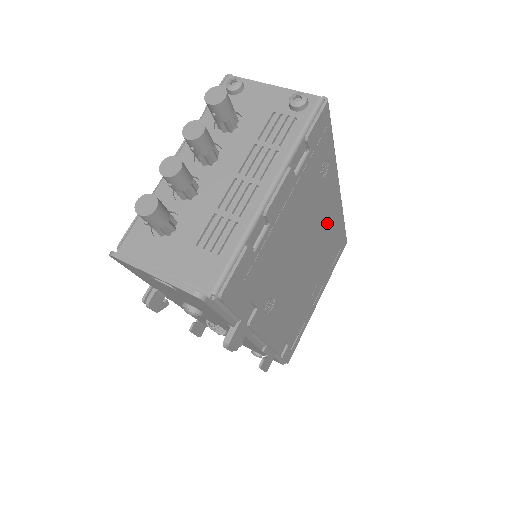
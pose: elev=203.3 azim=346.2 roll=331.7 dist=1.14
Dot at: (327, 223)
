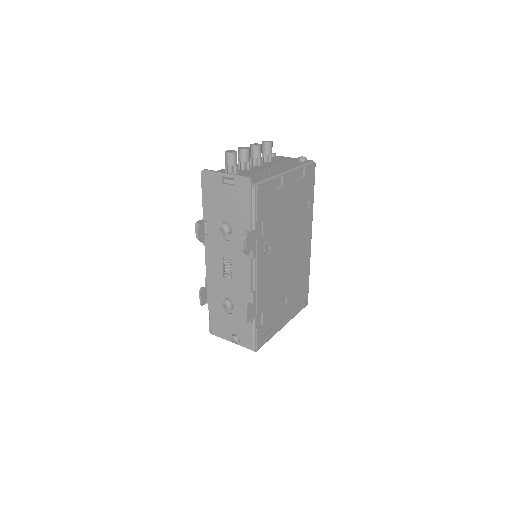
Dot at: (302, 252)
